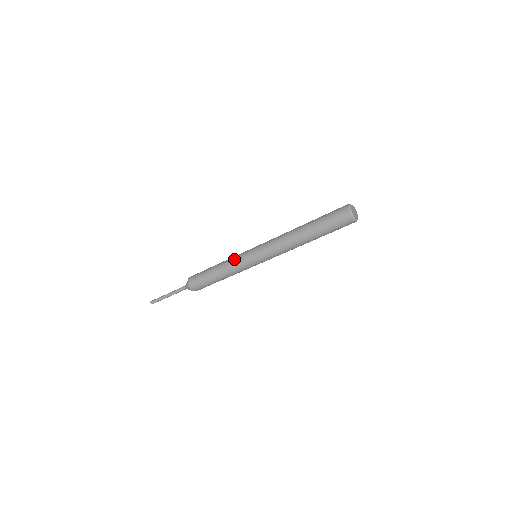
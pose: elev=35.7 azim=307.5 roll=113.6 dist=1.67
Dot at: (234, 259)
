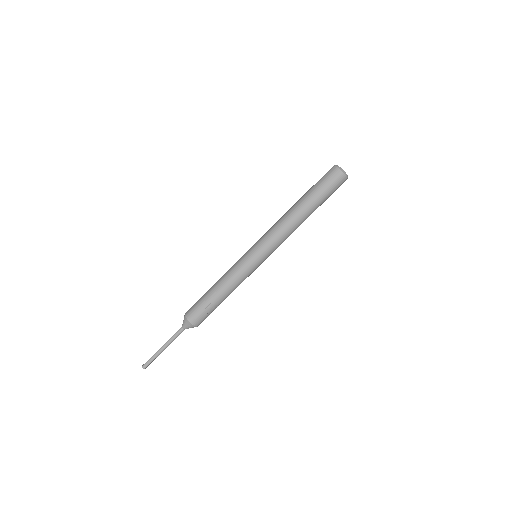
Dot at: occluded
